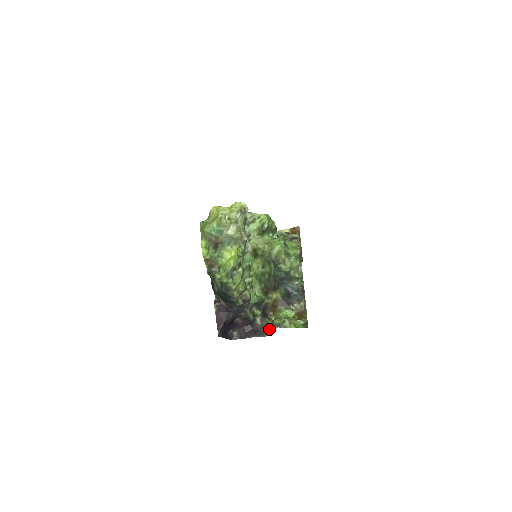
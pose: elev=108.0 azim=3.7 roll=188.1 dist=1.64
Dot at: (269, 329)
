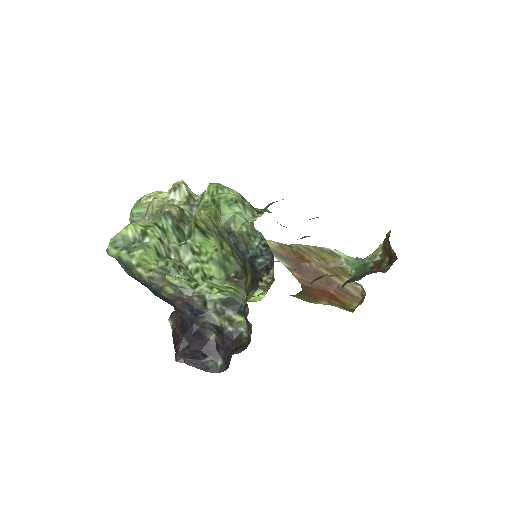
Dot at: occluded
